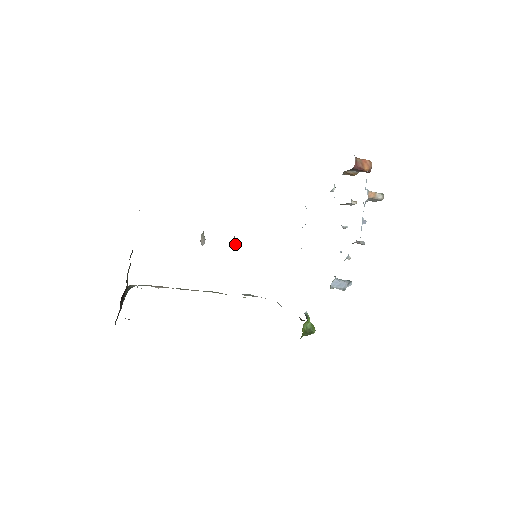
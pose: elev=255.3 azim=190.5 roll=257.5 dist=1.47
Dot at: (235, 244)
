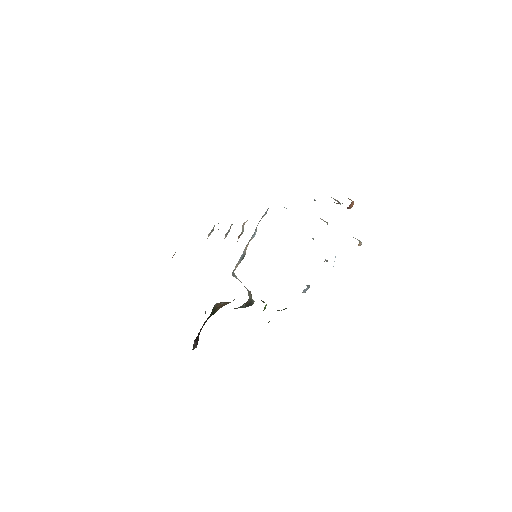
Dot at: occluded
